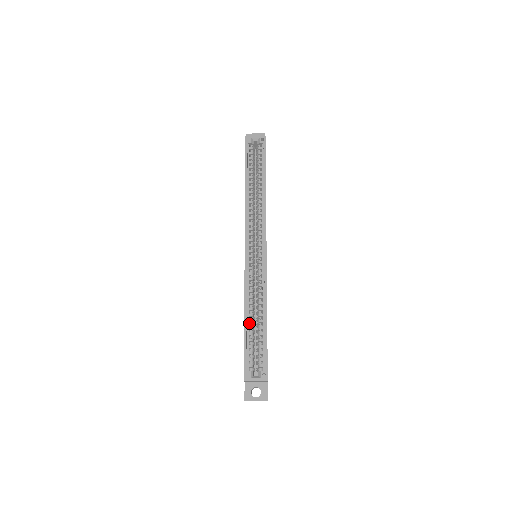
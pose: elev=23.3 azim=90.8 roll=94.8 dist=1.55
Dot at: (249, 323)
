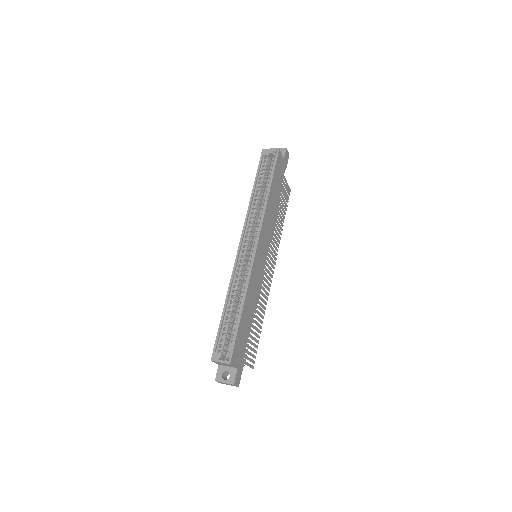
Dot at: (230, 312)
